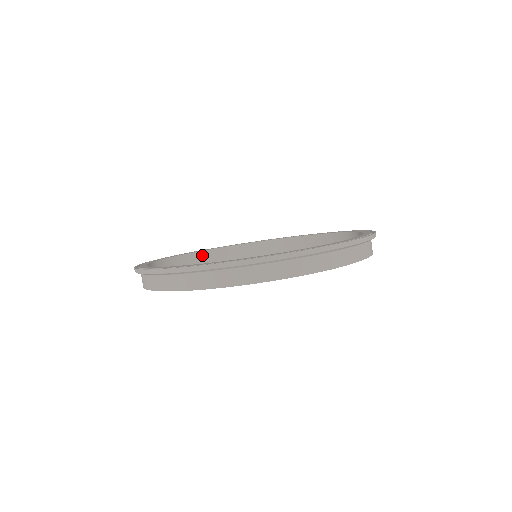
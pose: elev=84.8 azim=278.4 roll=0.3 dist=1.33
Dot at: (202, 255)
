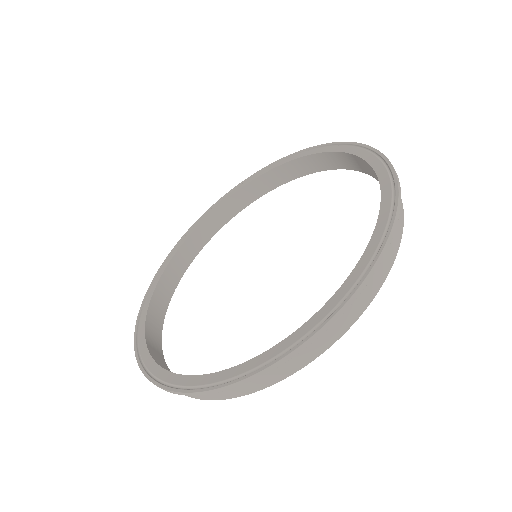
Dot at: (184, 250)
